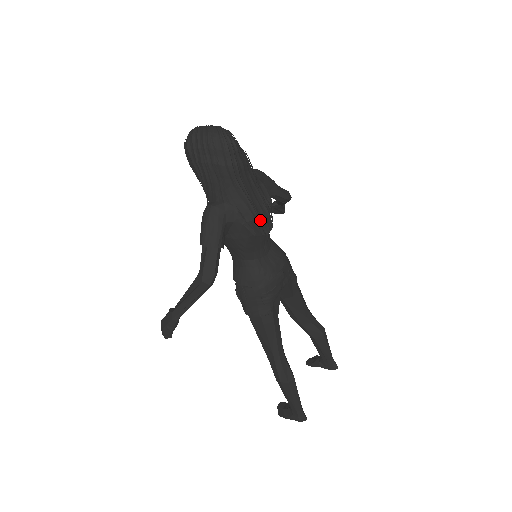
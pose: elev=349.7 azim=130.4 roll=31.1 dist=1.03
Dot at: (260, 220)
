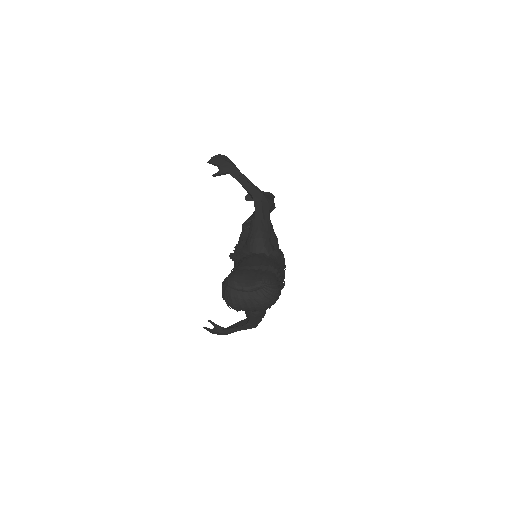
Dot at: (284, 277)
